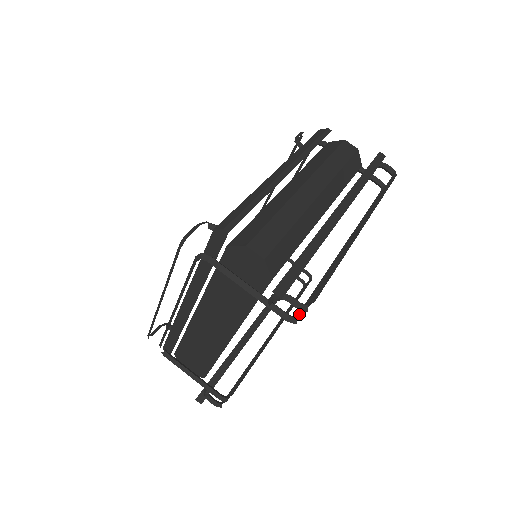
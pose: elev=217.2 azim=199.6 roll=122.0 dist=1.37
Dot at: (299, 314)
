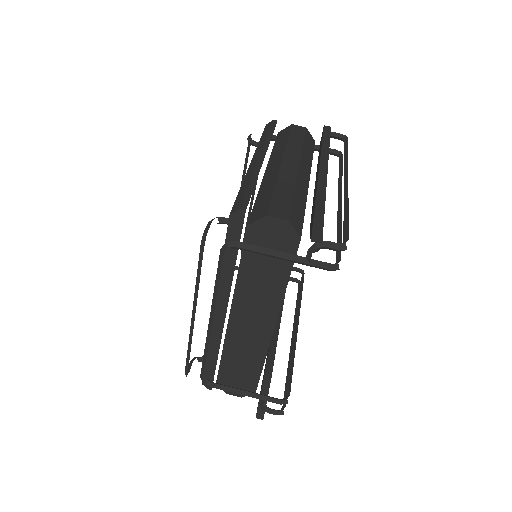
Dot at: (337, 261)
